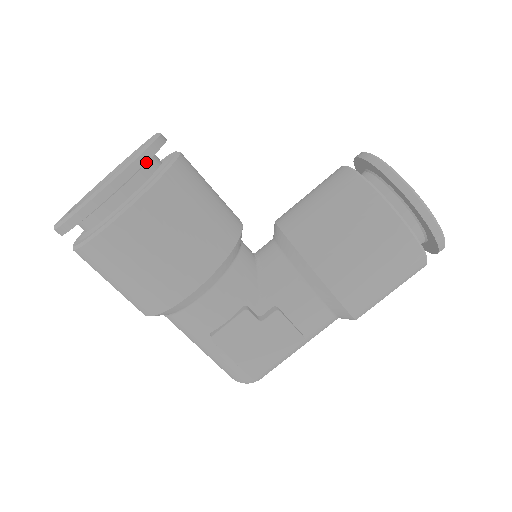
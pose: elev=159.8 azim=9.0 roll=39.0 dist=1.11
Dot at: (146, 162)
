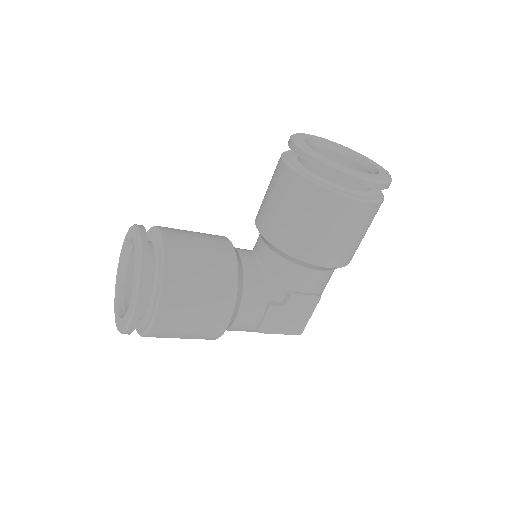
Dot at: (147, 272)
